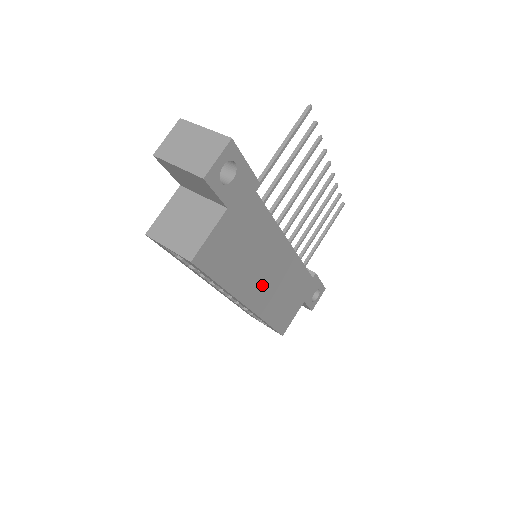
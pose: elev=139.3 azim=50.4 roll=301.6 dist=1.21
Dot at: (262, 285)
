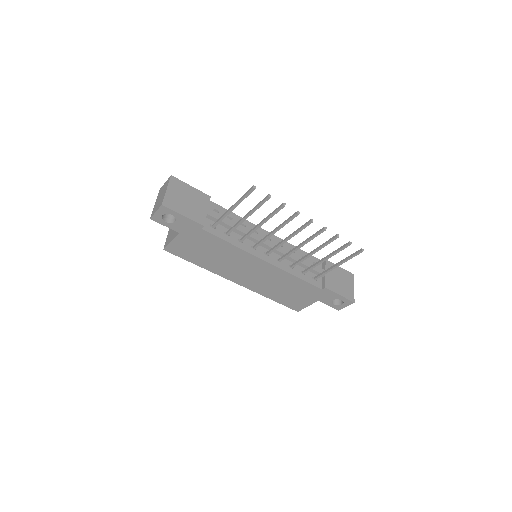
Dot at: (245, 276)
